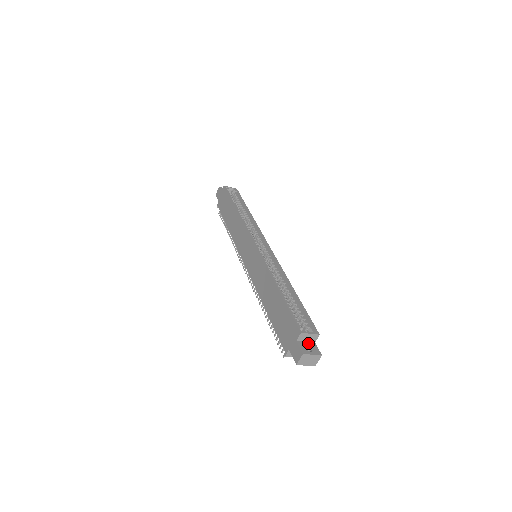
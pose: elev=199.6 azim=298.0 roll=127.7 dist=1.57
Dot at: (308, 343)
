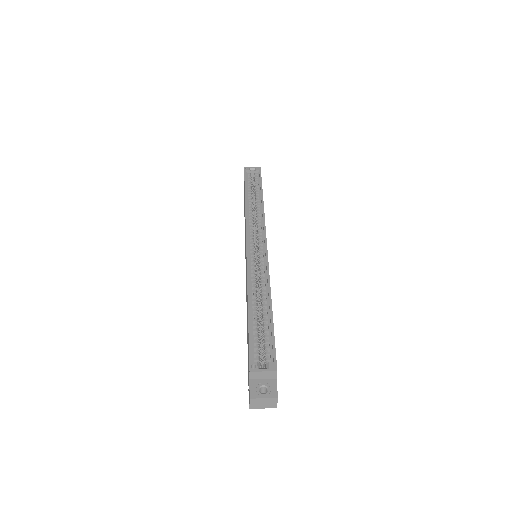
Dot at: (265, 381)
